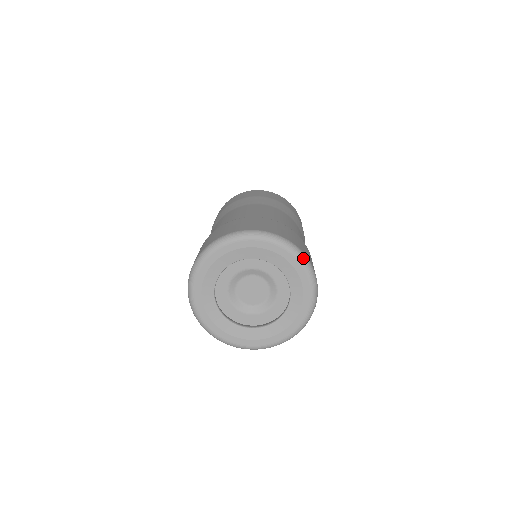
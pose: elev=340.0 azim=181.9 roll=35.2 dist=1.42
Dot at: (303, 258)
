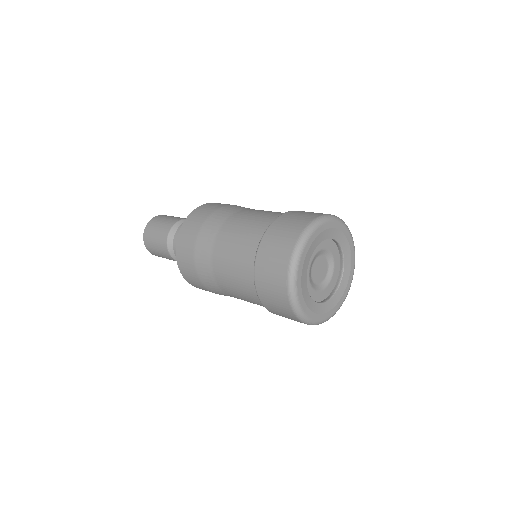
Dot at: (343, 221)
